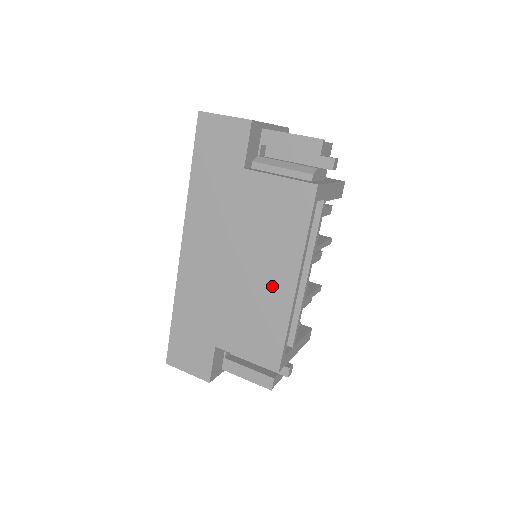
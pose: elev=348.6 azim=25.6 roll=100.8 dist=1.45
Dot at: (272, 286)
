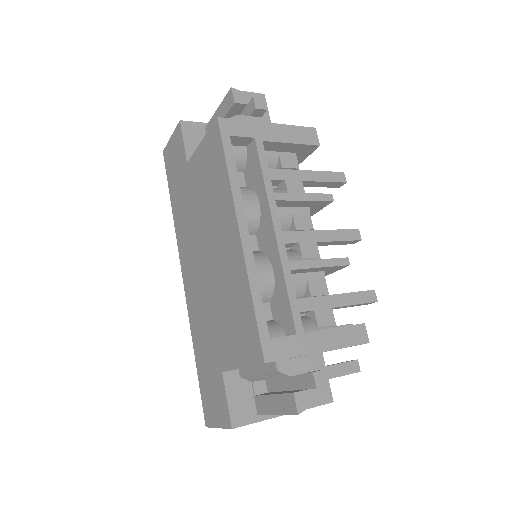
Dot at: (228, 254)
